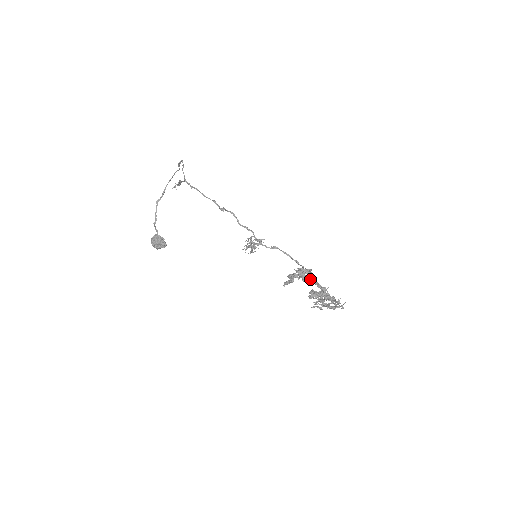
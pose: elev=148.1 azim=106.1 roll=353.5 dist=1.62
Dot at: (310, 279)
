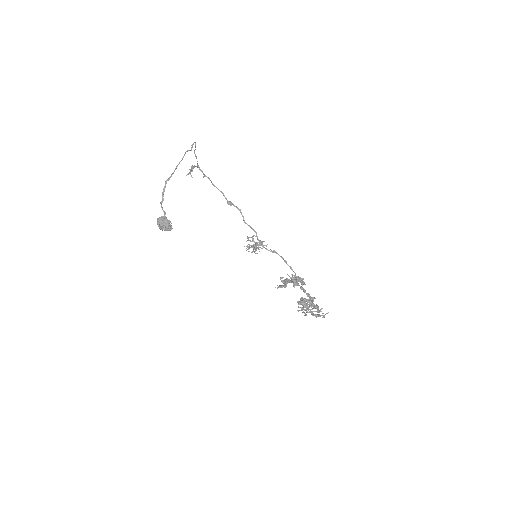
Dot at: (300, 286)
